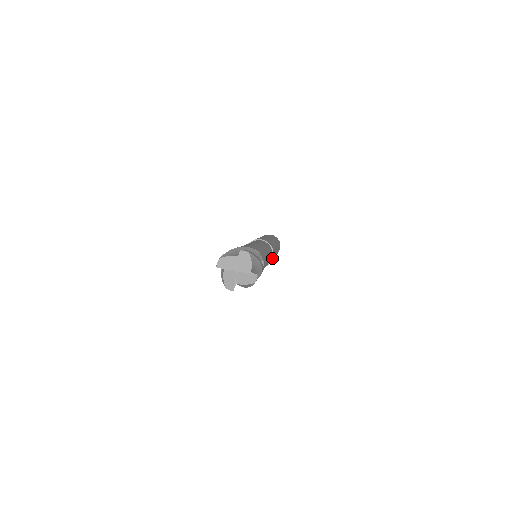
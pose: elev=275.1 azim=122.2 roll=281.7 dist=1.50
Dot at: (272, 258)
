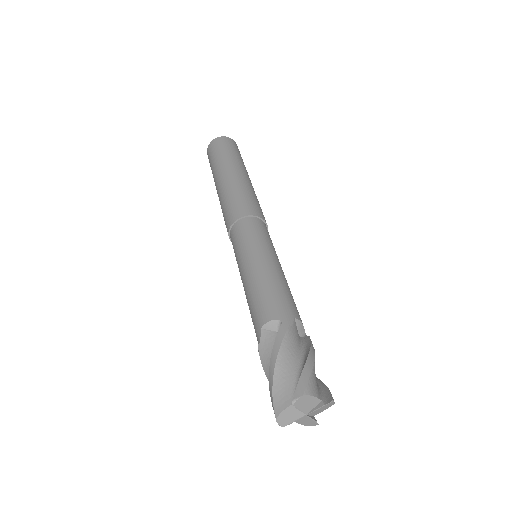
Dot at: occluded
